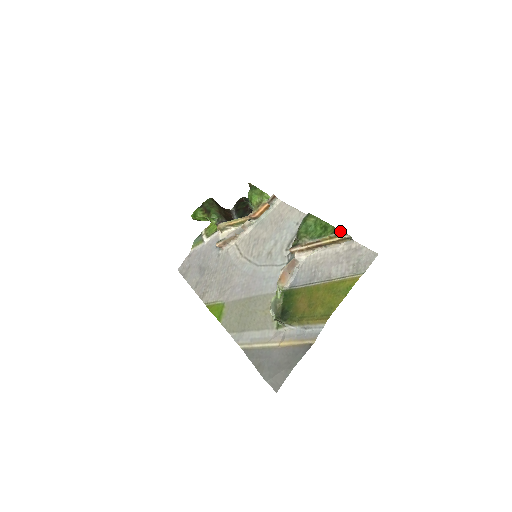
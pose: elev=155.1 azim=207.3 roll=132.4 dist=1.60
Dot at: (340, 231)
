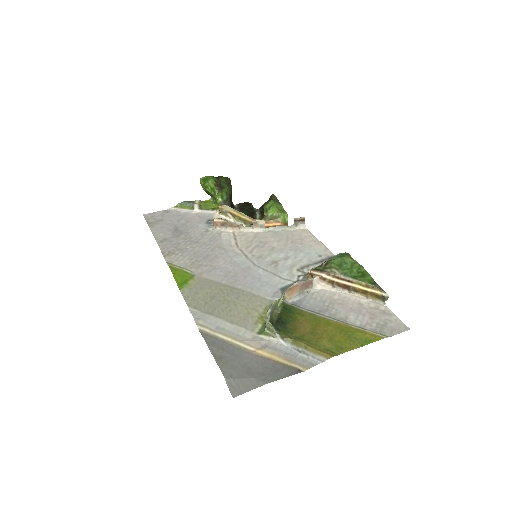
Dot at: occluded
